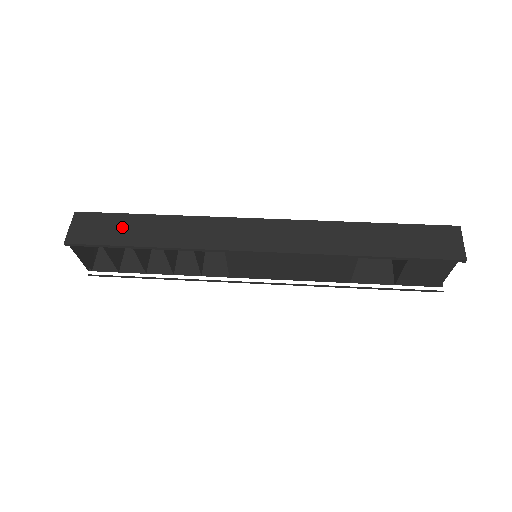
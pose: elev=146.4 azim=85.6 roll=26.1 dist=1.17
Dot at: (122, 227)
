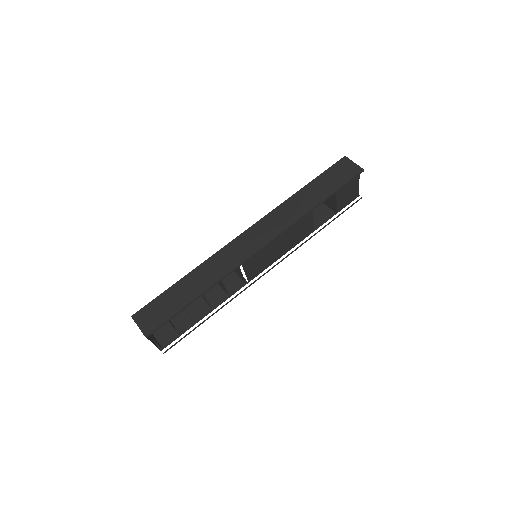
Dot at: (171, 300)
